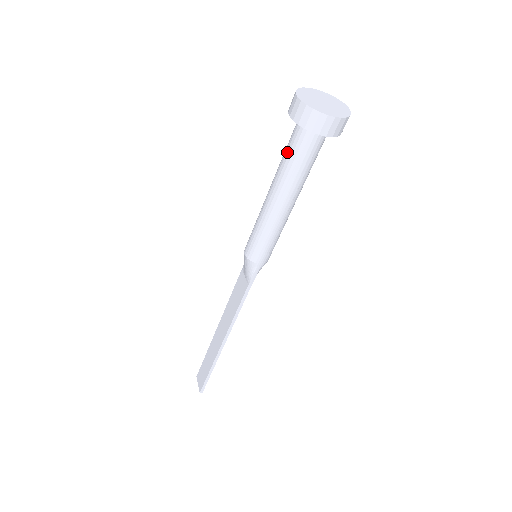
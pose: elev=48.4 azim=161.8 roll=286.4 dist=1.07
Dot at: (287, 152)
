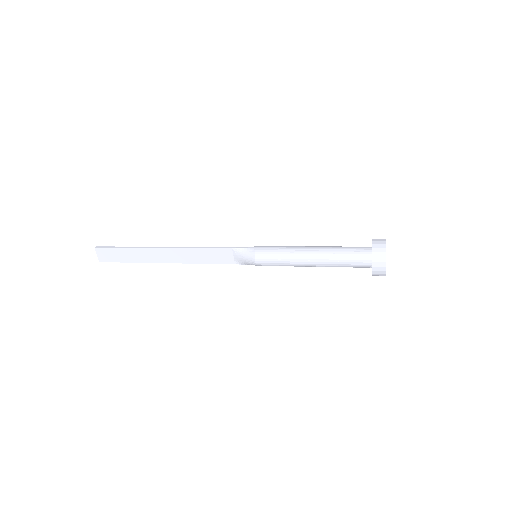
Dot at: (347, 263)
